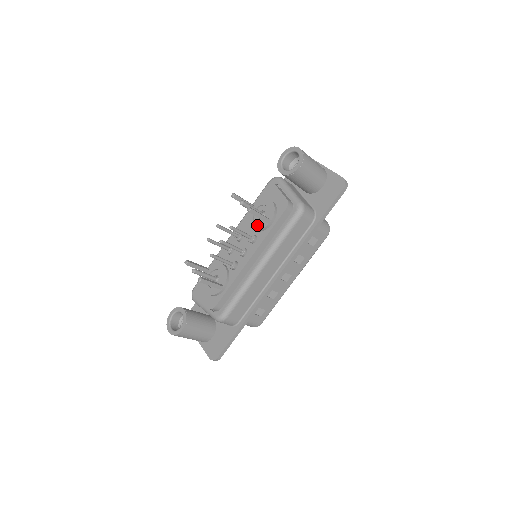
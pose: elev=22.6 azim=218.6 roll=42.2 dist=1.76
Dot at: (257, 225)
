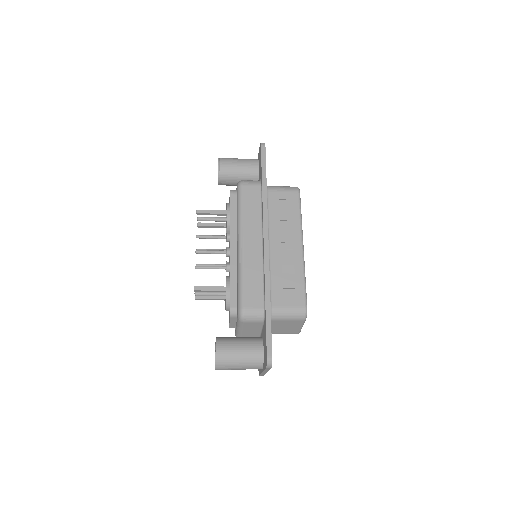
Dot at: (226, 226)
